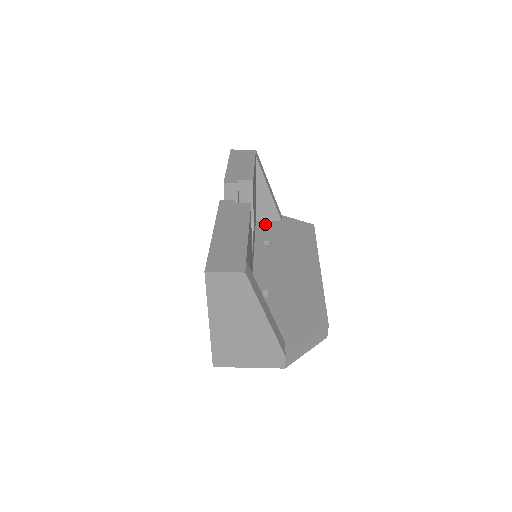
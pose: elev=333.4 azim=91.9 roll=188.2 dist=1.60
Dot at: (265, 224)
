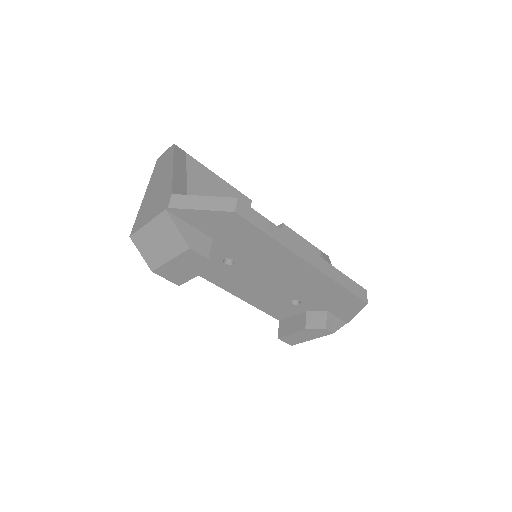
Dot at: occluded
